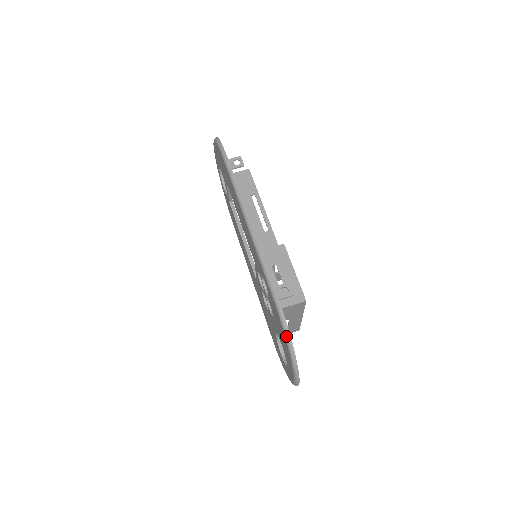
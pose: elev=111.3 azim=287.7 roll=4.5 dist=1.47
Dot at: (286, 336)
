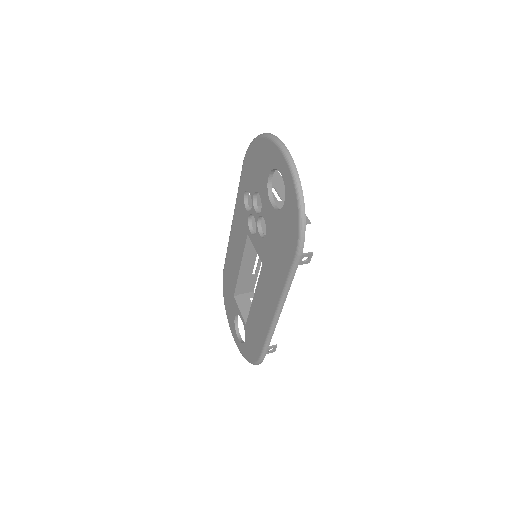
Dot at: (251, 143)
